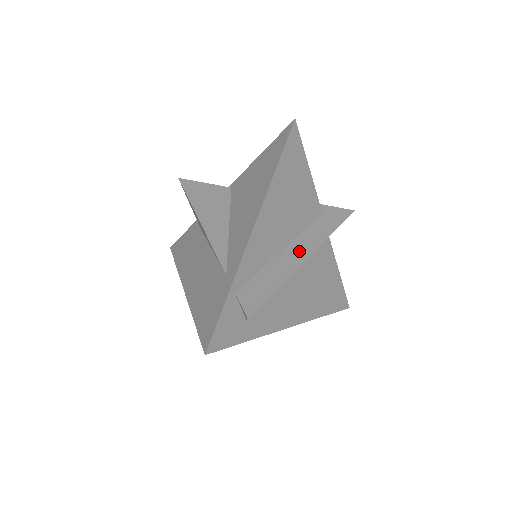
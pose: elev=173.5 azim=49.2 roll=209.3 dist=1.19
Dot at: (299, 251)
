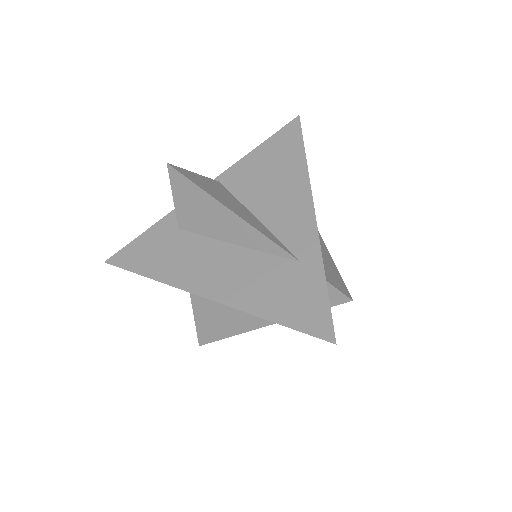
Dot at: occluded
